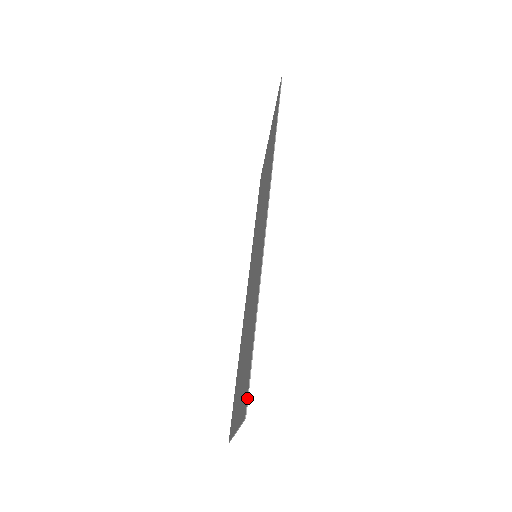
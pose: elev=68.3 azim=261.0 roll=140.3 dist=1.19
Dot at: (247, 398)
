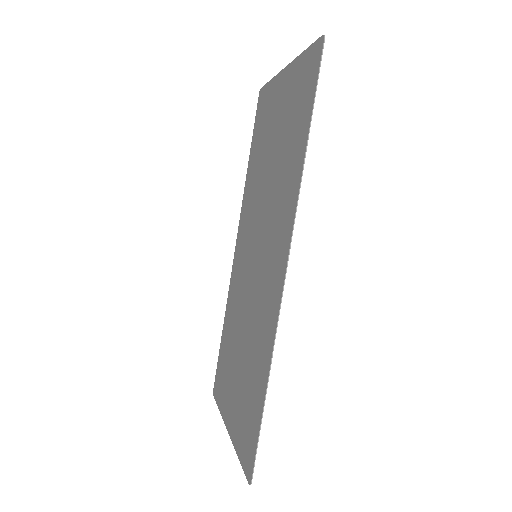
Dot at: (252, 472)
